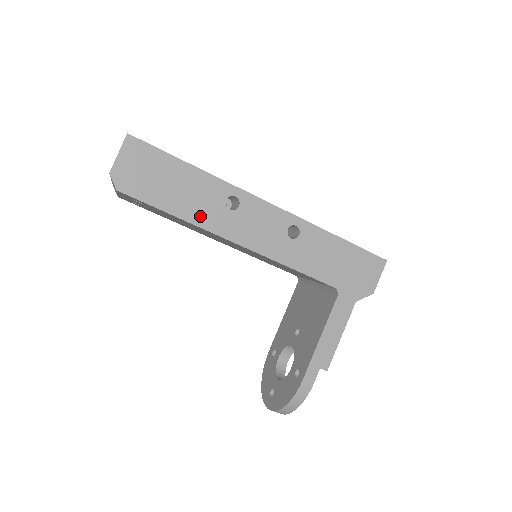
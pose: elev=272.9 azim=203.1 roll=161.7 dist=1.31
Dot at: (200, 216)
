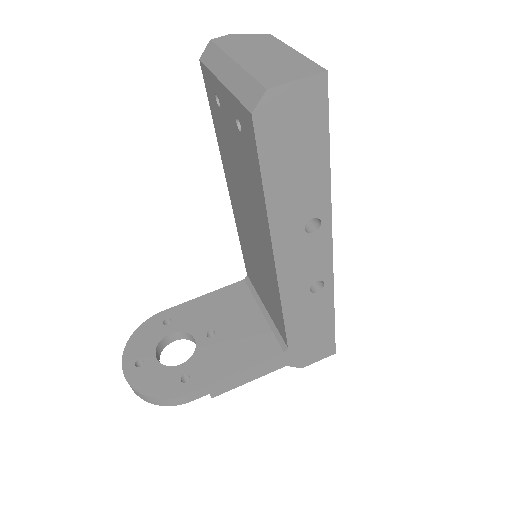
Dot at: (280, 212)
